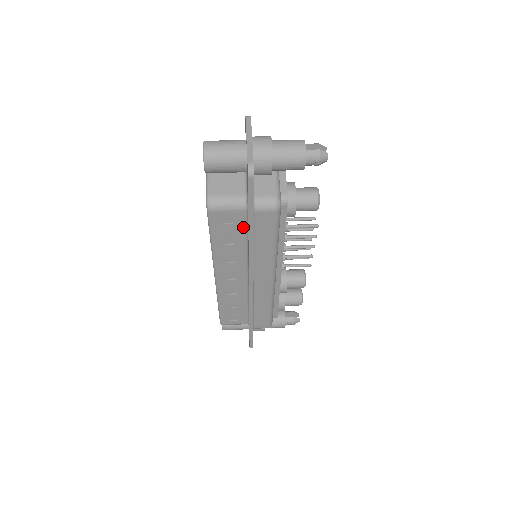
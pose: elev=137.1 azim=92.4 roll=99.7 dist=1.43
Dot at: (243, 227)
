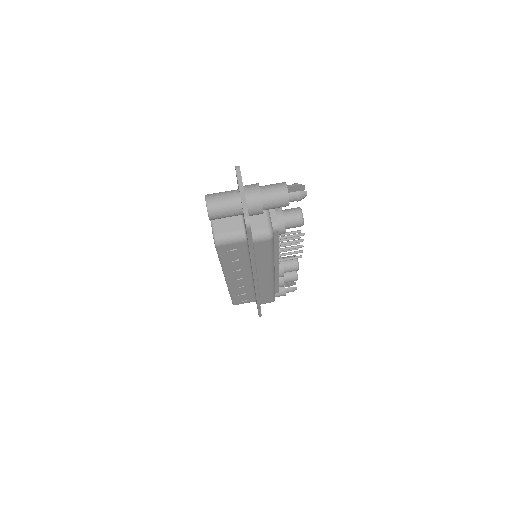
Dot at: (245, 250)
